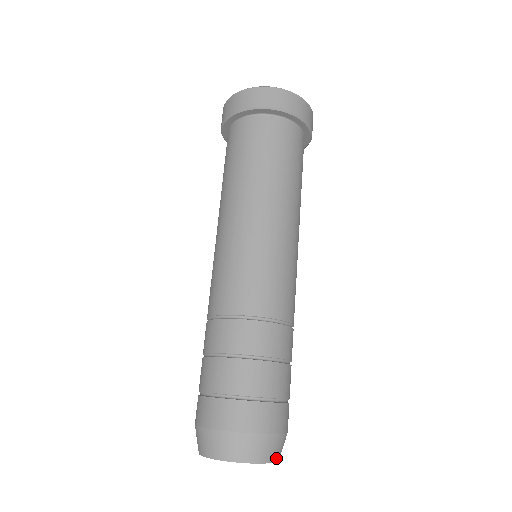
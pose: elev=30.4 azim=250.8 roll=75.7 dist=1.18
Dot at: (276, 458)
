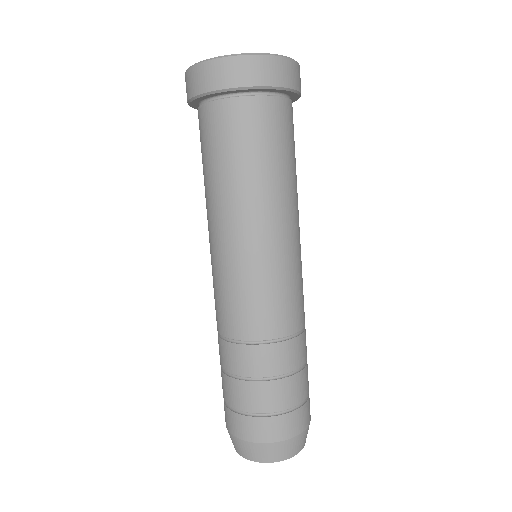
Dot at: (296, 452)
